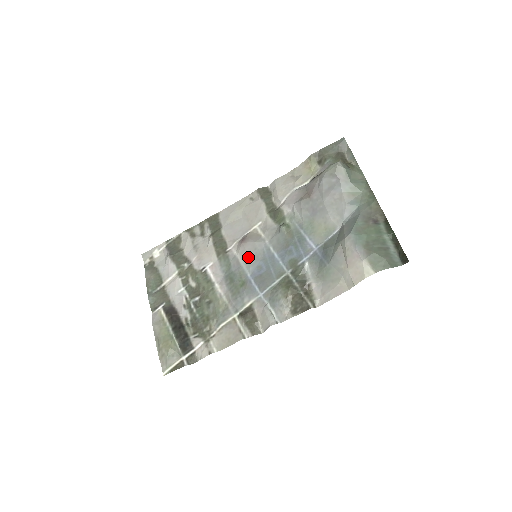
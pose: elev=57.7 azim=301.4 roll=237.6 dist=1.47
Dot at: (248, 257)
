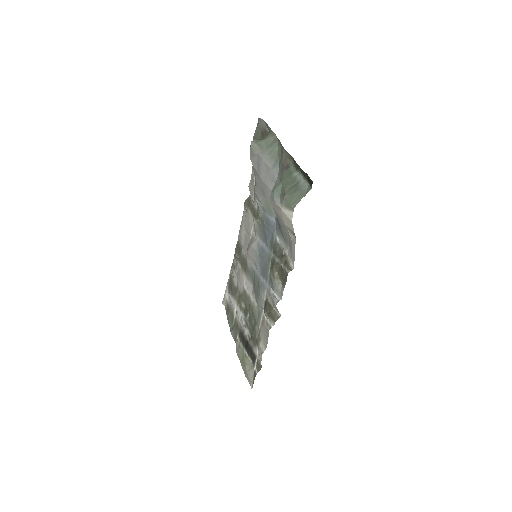
Dot at: (254, 260)
